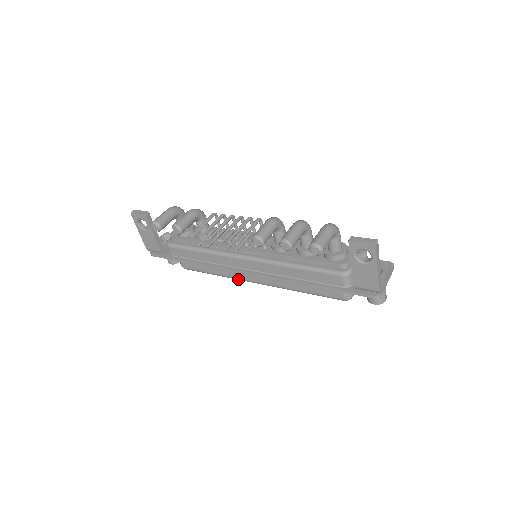
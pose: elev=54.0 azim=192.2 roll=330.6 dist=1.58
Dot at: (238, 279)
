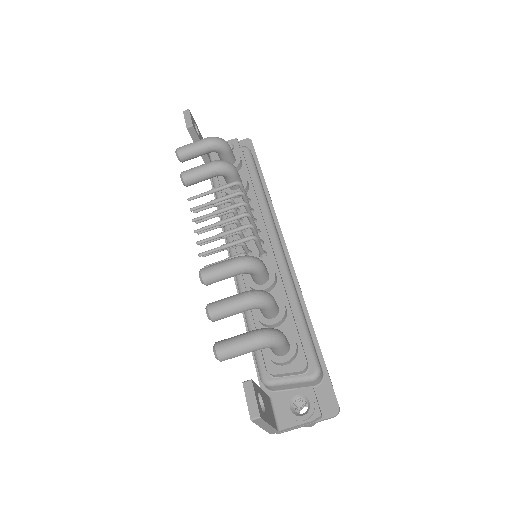
Dot at: occluded
